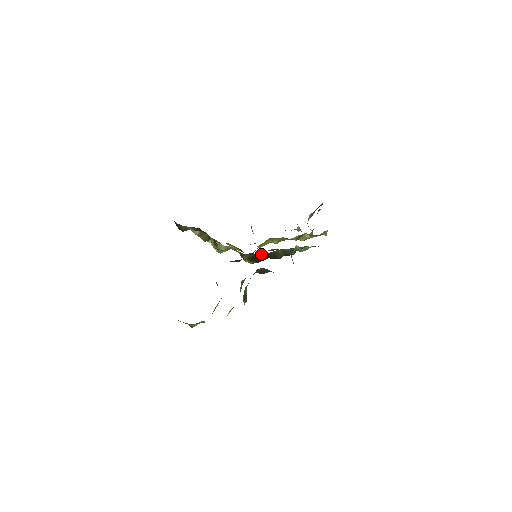
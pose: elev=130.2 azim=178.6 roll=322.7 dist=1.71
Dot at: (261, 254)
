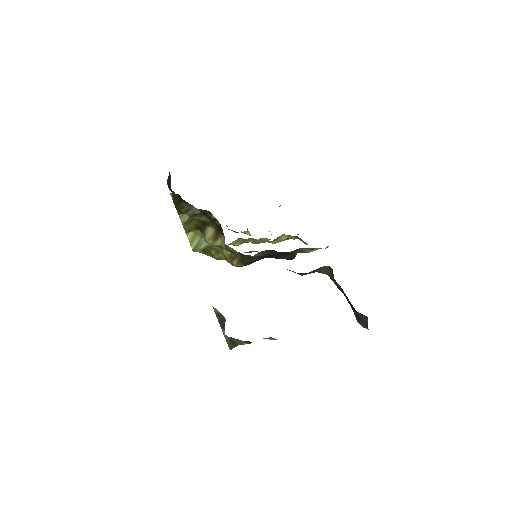
Dot at: (283, 252)
